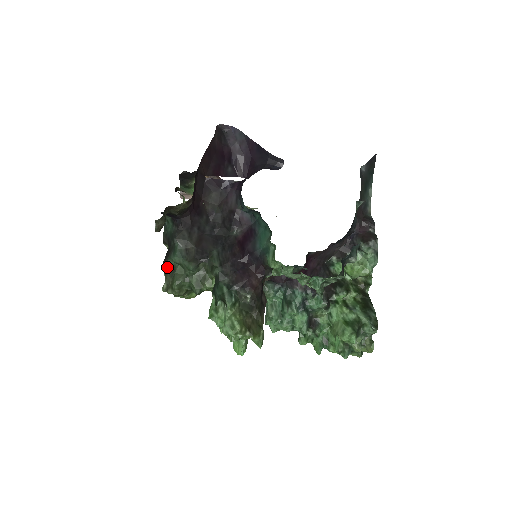
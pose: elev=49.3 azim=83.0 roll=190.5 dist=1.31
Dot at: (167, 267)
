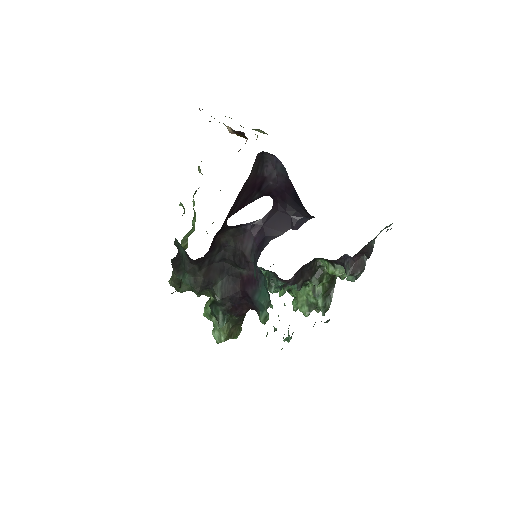
Dot at: (175, 276)
